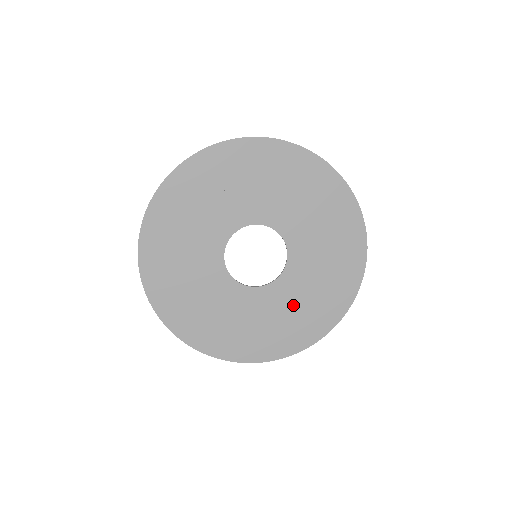
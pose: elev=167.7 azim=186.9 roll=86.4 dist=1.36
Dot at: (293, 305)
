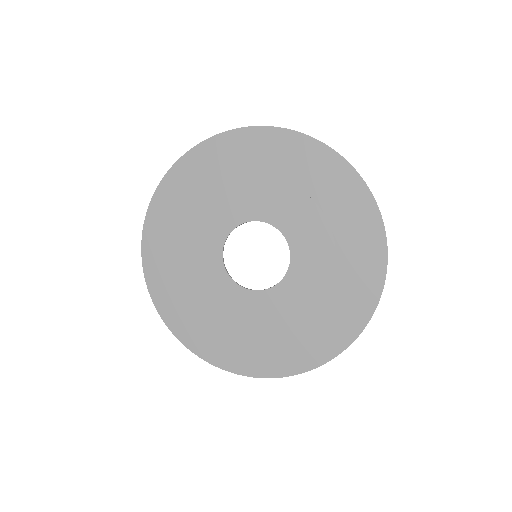
Dot at: (234, 321)
